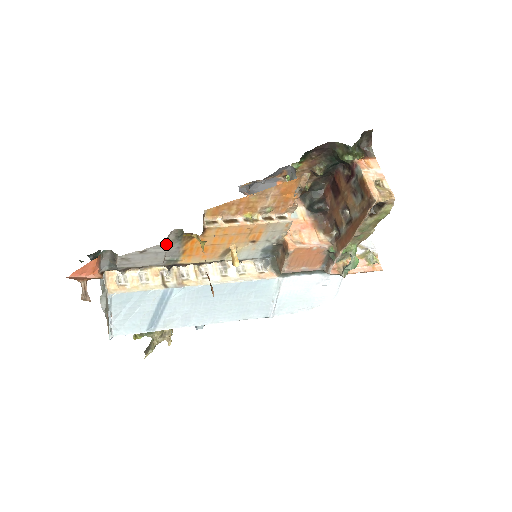
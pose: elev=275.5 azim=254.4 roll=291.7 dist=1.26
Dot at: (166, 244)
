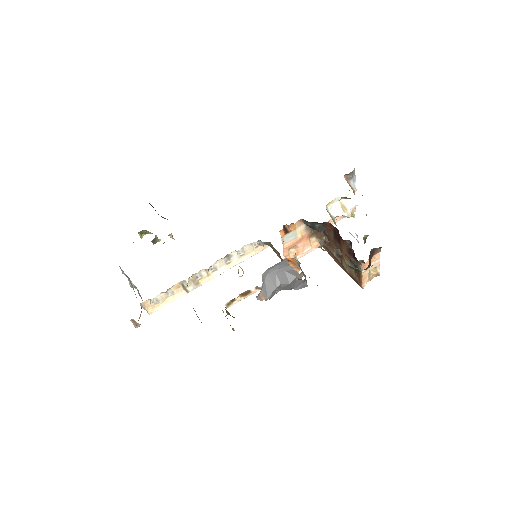
Dot at: occluded
